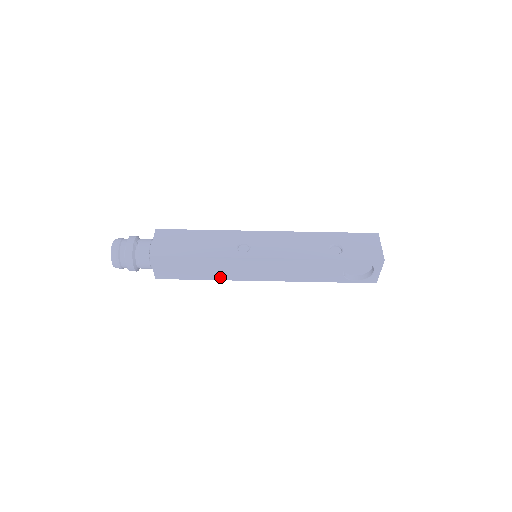
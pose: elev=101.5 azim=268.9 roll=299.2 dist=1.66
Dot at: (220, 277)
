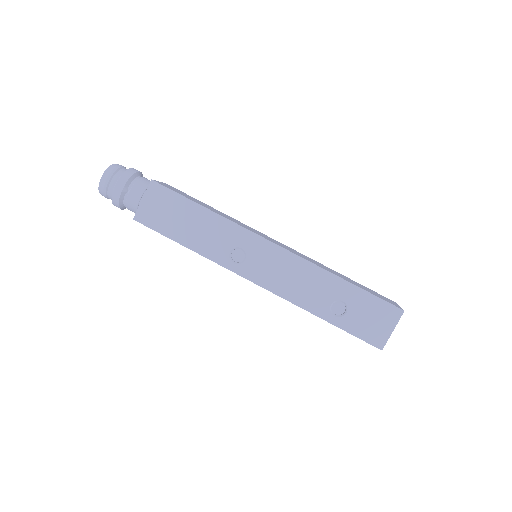
Dot at: occluded
